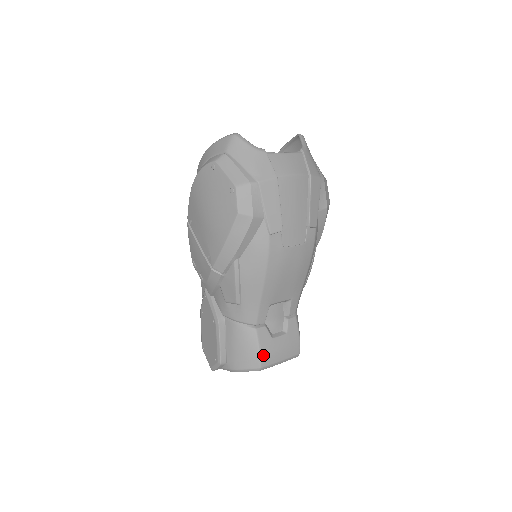
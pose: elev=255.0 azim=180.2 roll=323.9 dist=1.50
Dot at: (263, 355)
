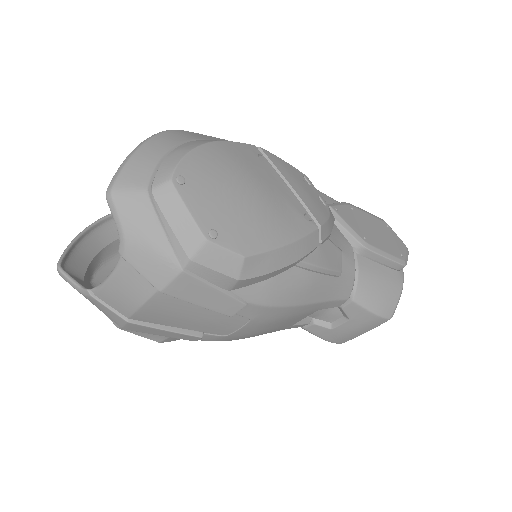
Dot at: (332, 340)
